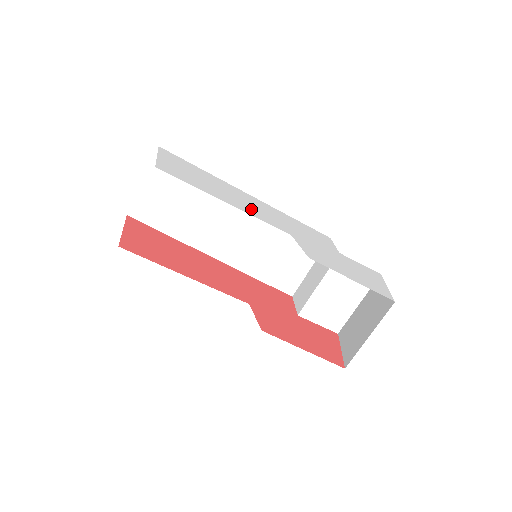
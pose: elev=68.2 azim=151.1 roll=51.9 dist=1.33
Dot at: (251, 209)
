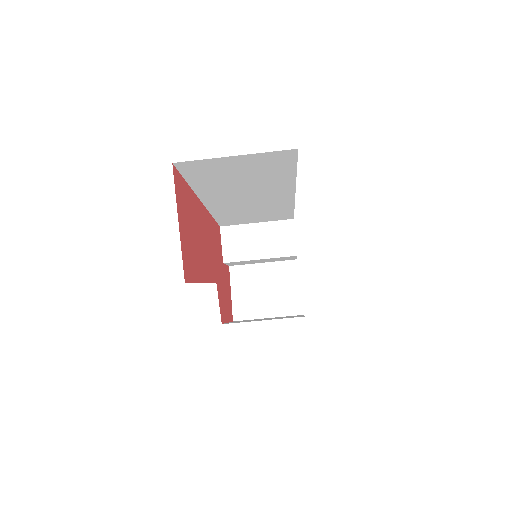
Dot at: occluded
